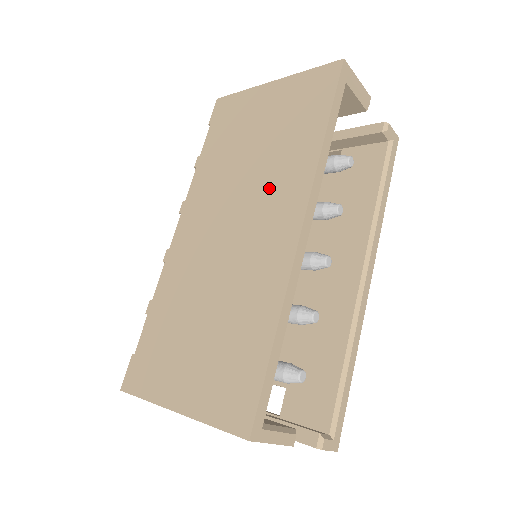
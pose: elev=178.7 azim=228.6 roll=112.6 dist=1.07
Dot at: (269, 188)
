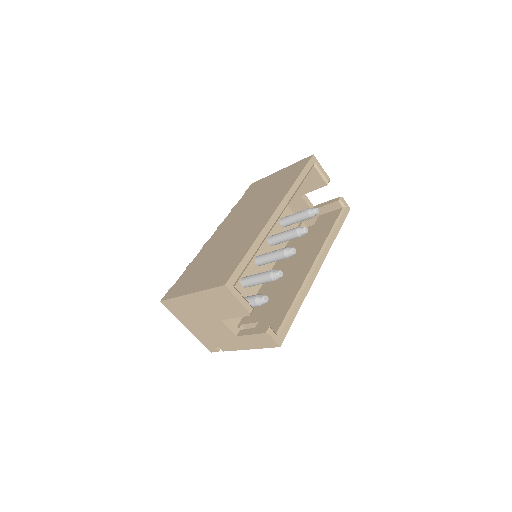
Dot at: (265, 204)
